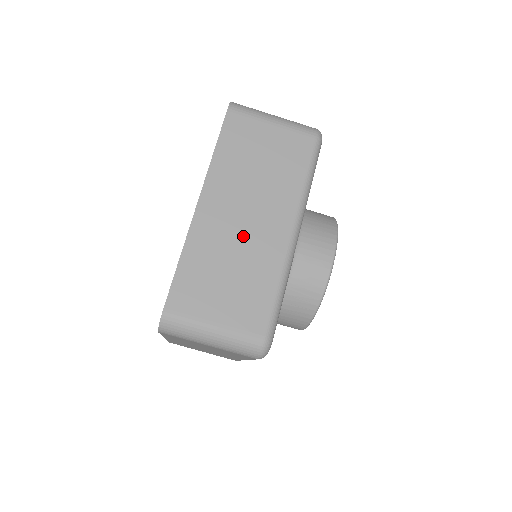
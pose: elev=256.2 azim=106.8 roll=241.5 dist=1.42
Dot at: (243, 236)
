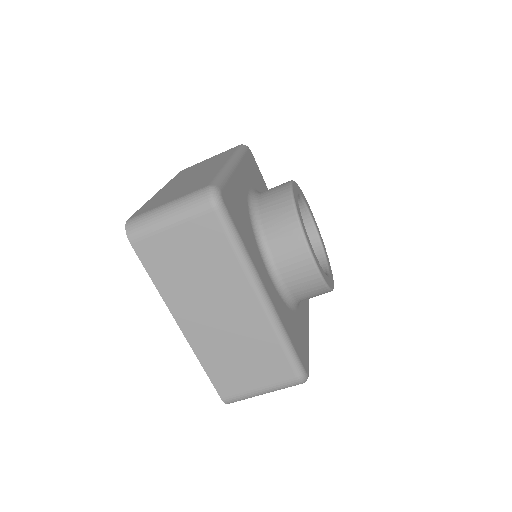
Dot at: (228, 328)
